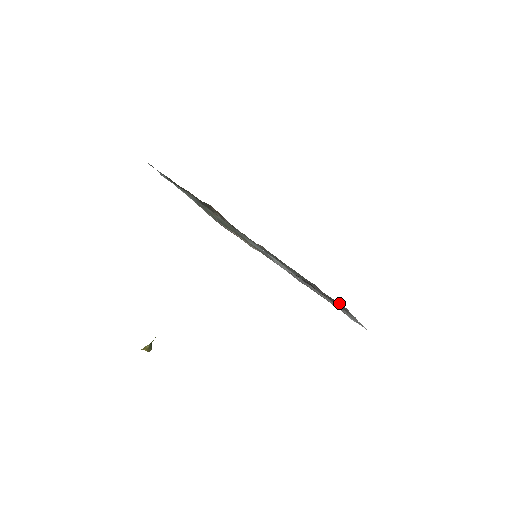
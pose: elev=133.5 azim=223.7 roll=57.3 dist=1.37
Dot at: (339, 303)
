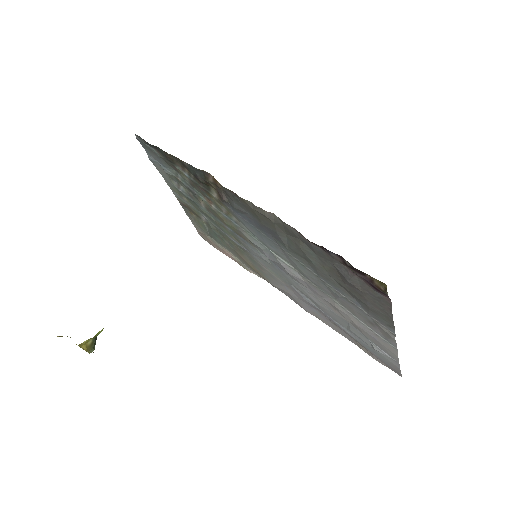
Dot at: (378, 293)
